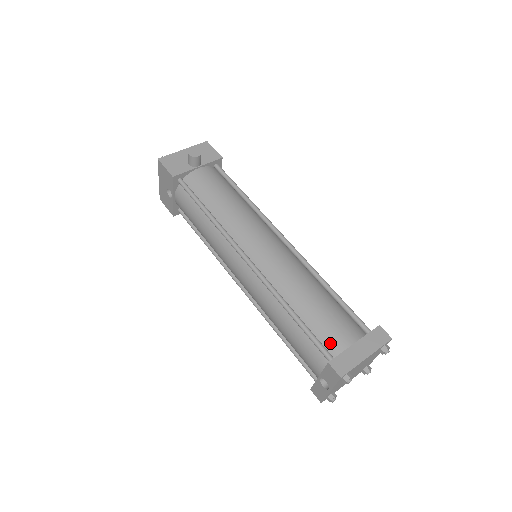
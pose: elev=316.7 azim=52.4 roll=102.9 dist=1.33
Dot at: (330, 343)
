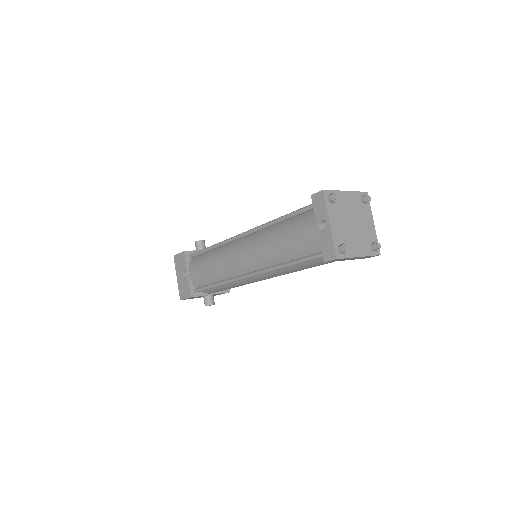
Dot at: occluded
